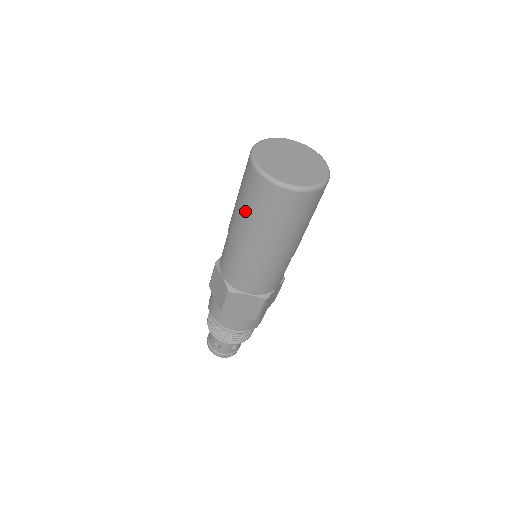
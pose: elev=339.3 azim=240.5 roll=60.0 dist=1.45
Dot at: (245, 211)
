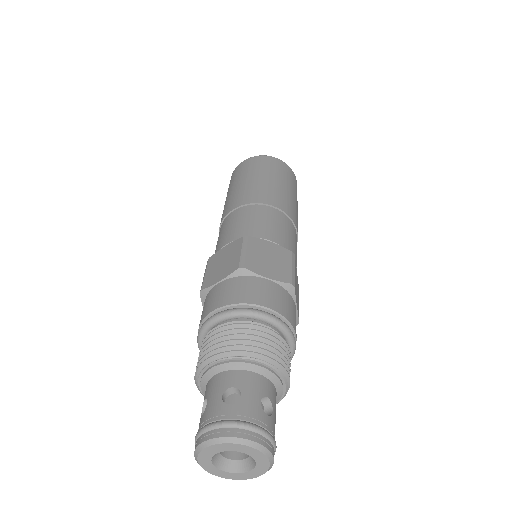
Dot at: occluded
